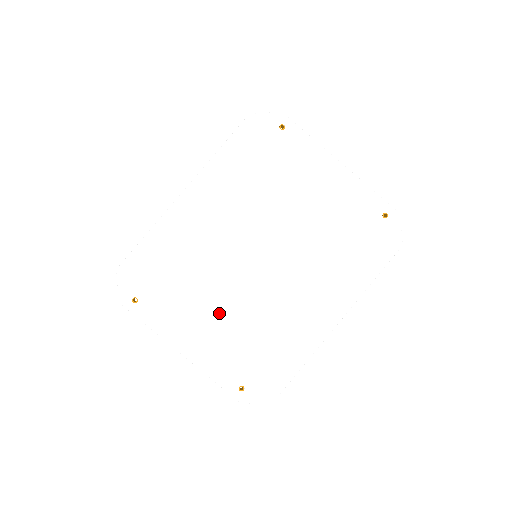
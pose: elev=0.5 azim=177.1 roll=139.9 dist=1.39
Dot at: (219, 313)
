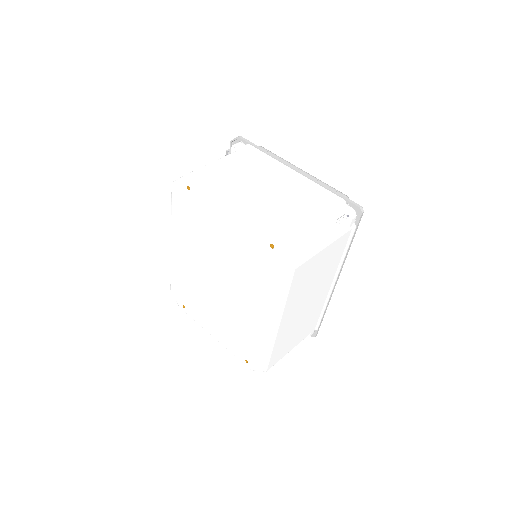
Dot at: (218, 316)
